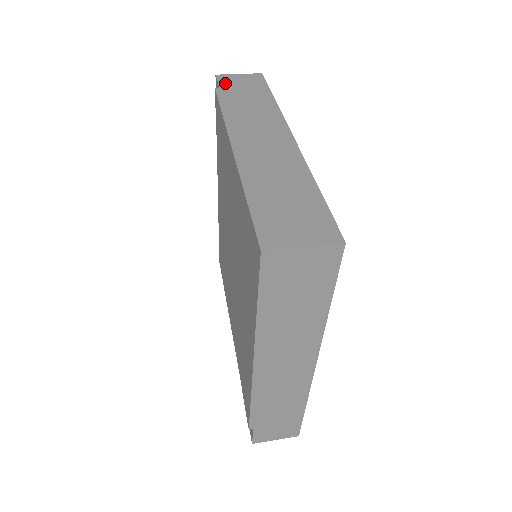
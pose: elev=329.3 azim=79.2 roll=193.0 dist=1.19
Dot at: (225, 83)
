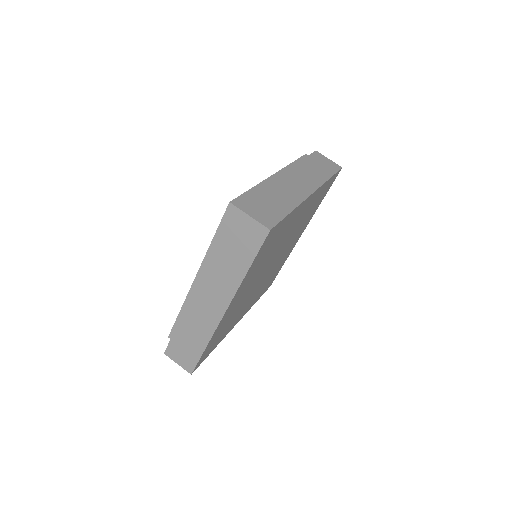
Dot at: (315, 156)
